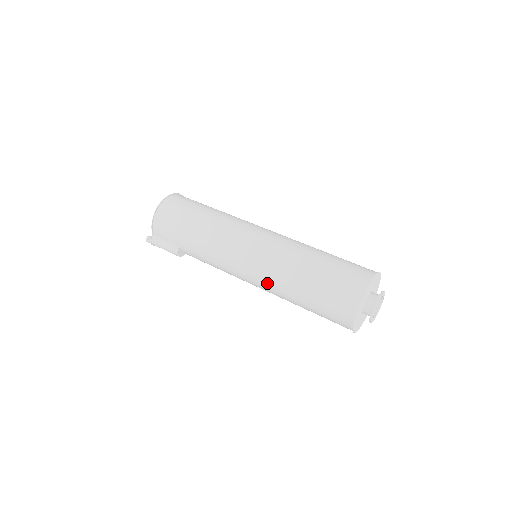
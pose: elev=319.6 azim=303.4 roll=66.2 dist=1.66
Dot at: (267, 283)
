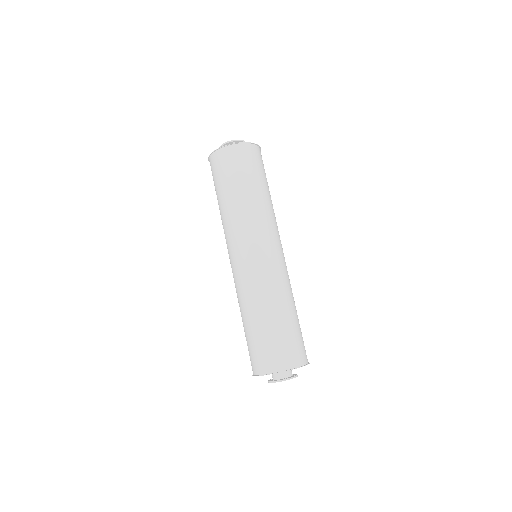
Dot at: occluded
